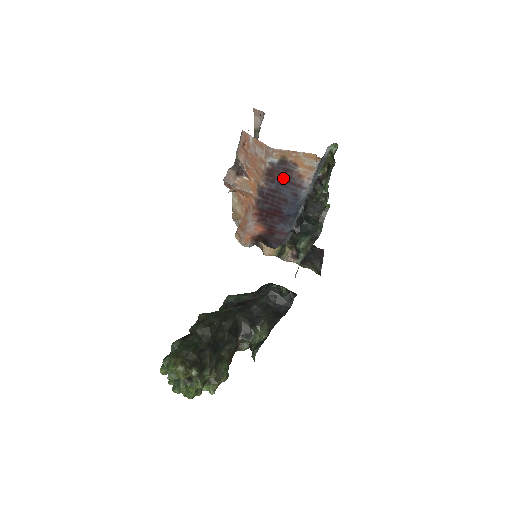
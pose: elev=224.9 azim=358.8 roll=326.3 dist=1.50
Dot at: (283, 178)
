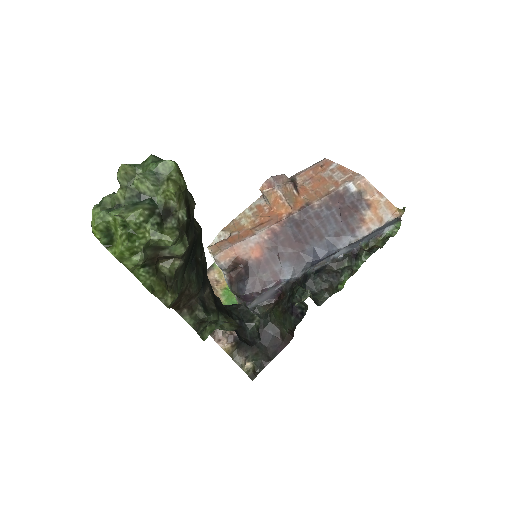
Dot at: (343, 212)
